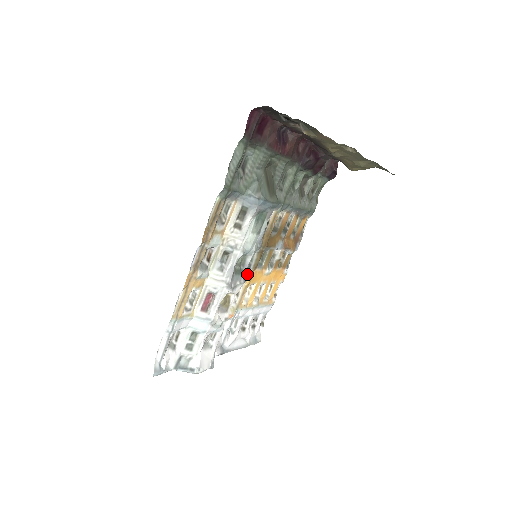
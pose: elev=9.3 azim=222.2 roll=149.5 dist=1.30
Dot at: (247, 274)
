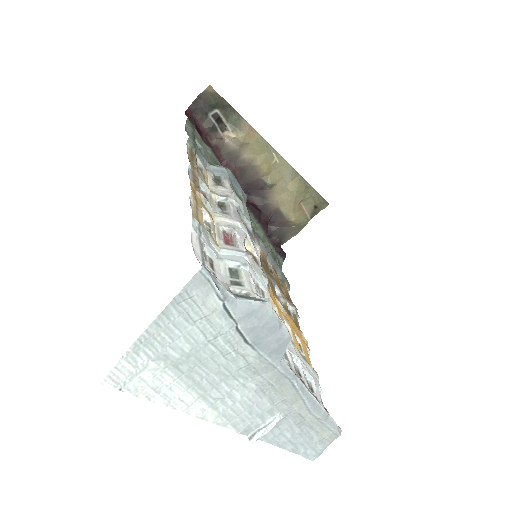
Dot at: occluded
